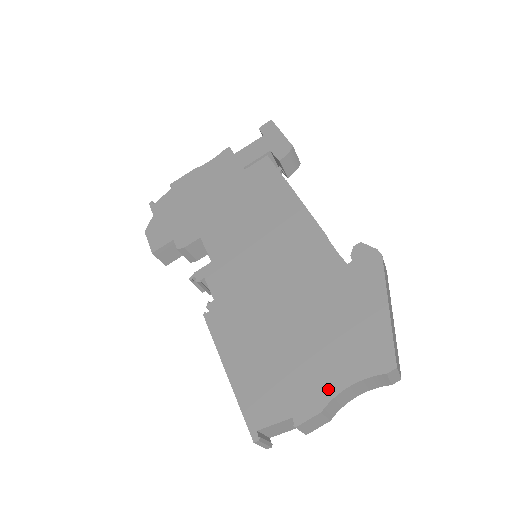
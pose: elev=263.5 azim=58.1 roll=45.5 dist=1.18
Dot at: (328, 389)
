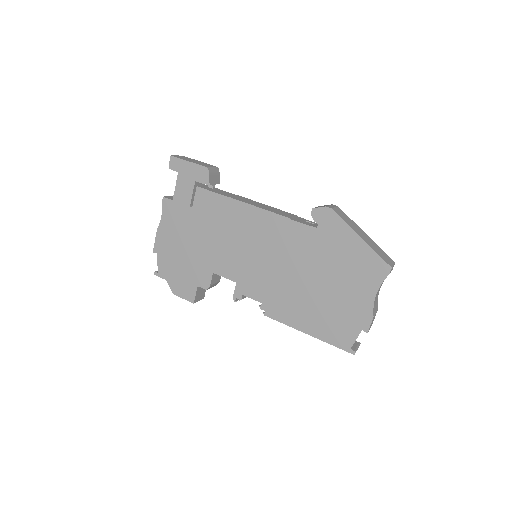
Dot at: (367, 304)
